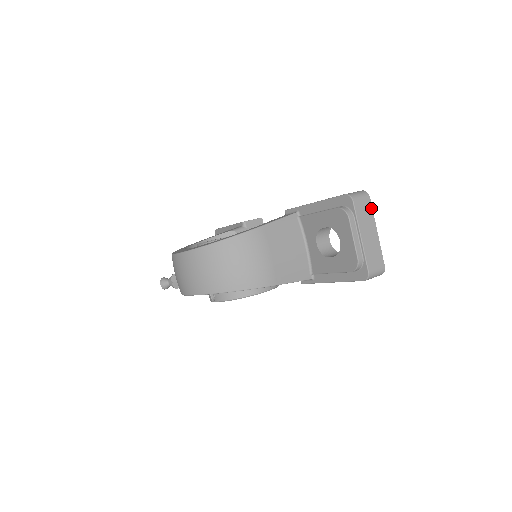
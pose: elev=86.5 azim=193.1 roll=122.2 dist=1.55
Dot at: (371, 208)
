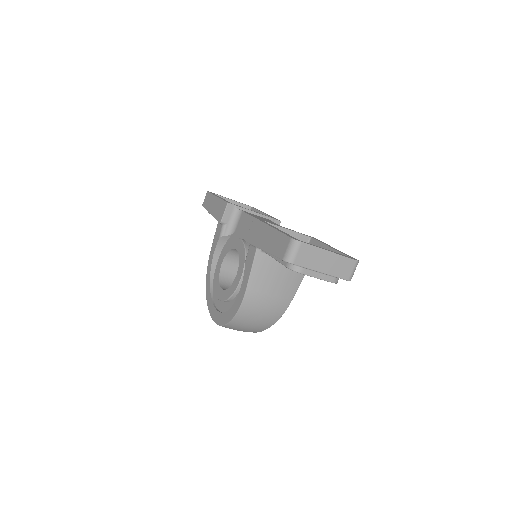
Dot at: (310, 246)
